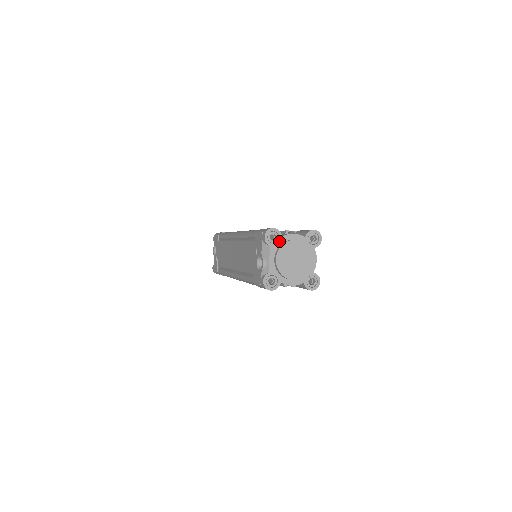
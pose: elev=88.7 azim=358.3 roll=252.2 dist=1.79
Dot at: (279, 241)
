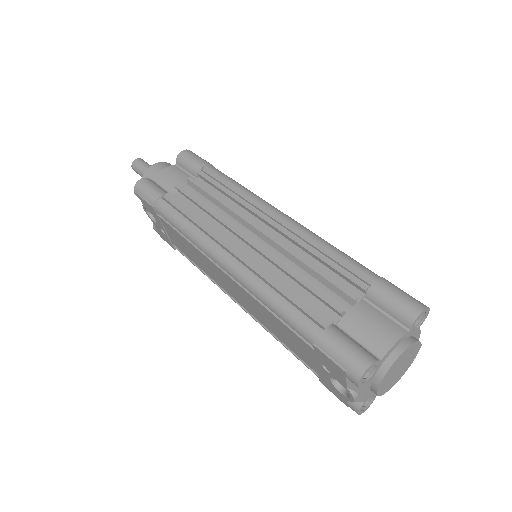
Dot at: (376, 369)
